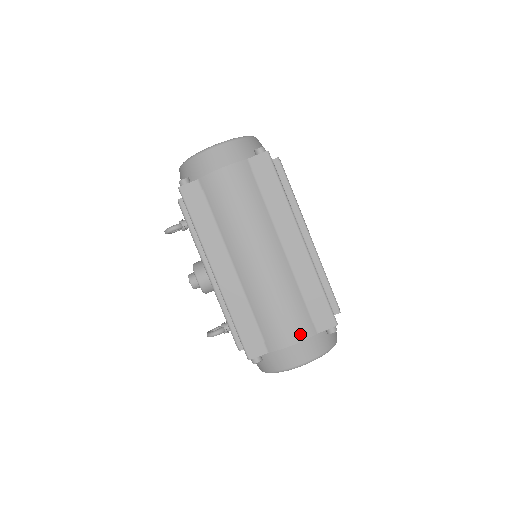
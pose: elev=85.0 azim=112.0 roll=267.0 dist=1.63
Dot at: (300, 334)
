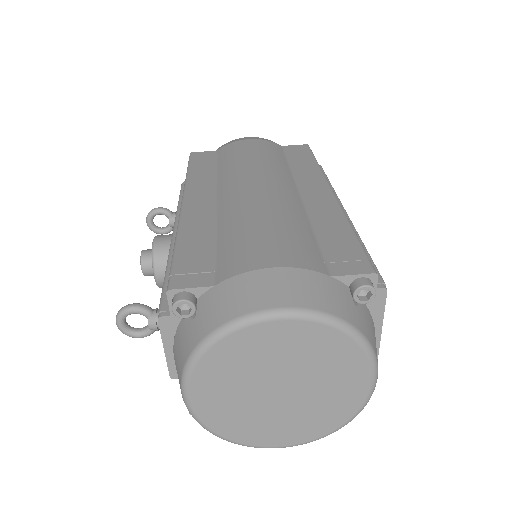
Dot at: (292, 259)
